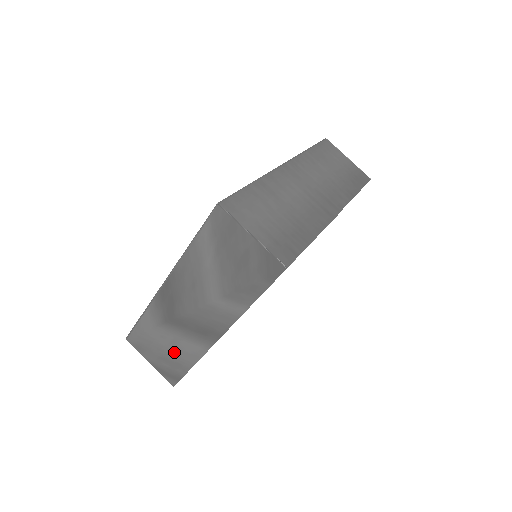
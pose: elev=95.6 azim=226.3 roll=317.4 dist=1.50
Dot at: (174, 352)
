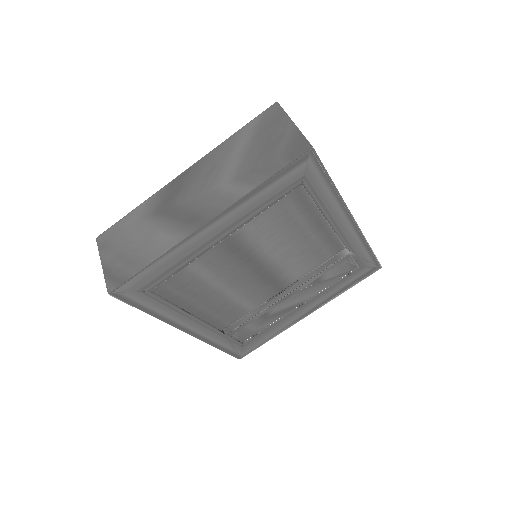
Dot at: (141, 247)
